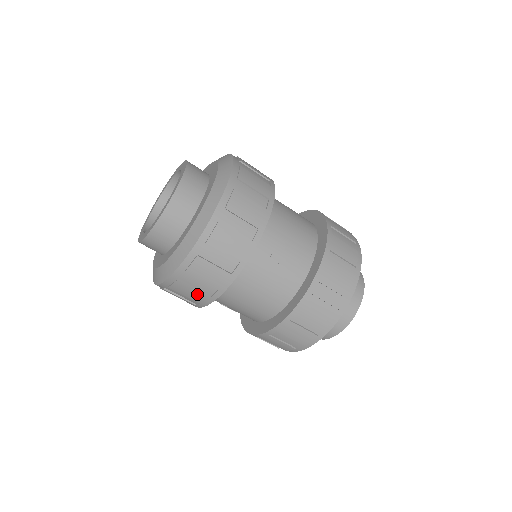
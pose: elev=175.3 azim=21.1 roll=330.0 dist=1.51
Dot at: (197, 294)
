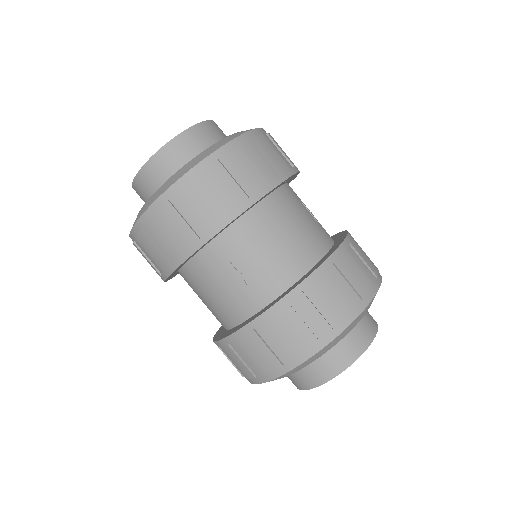
Dot at: (152, 266)
